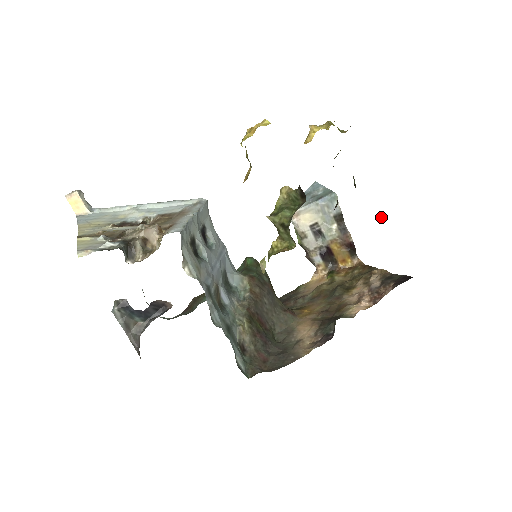
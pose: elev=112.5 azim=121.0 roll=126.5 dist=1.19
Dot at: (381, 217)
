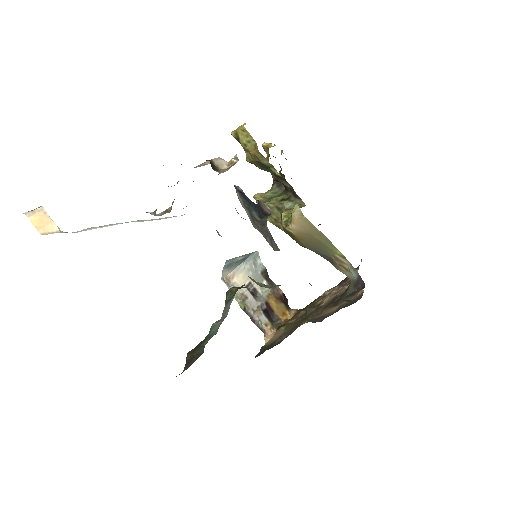
Dot at: (318, 225)
